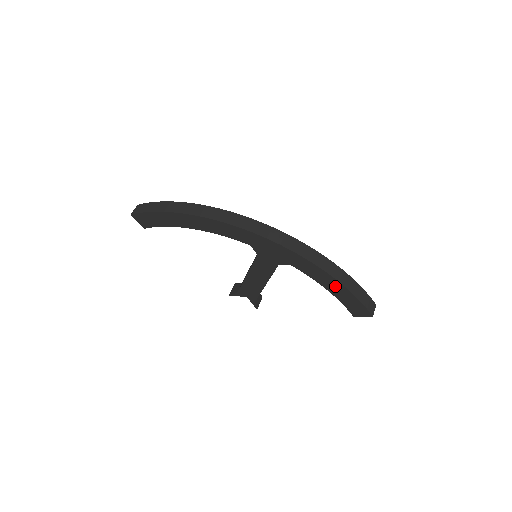
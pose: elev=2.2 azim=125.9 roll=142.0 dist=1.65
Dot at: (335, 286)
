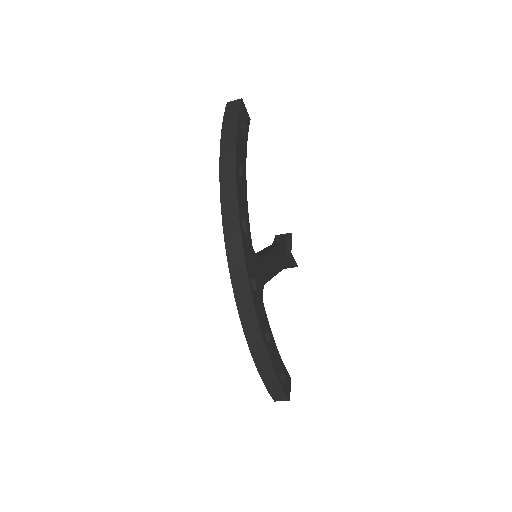
Dot at: occluded
